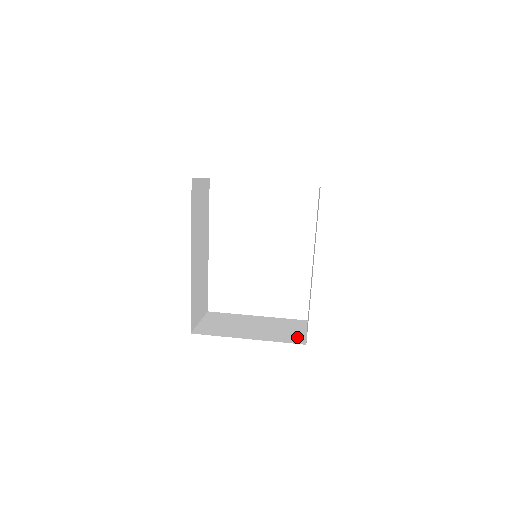
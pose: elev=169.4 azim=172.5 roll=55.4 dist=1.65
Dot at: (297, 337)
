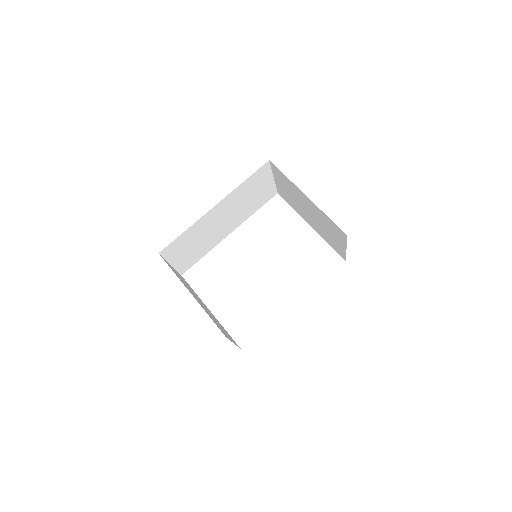
Dot at: (224, 333)
